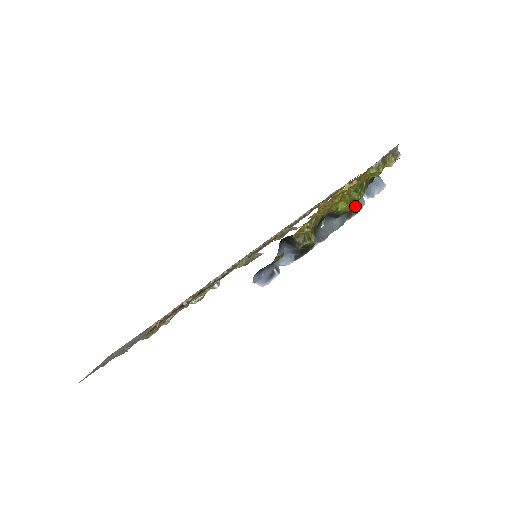
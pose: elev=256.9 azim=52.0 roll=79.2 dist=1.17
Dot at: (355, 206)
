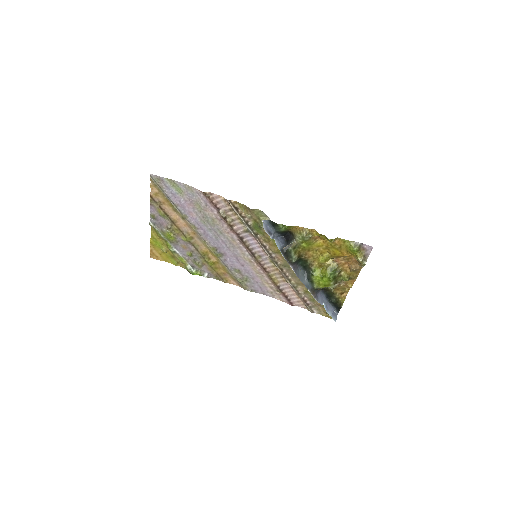
Dot at: (317, 296)
